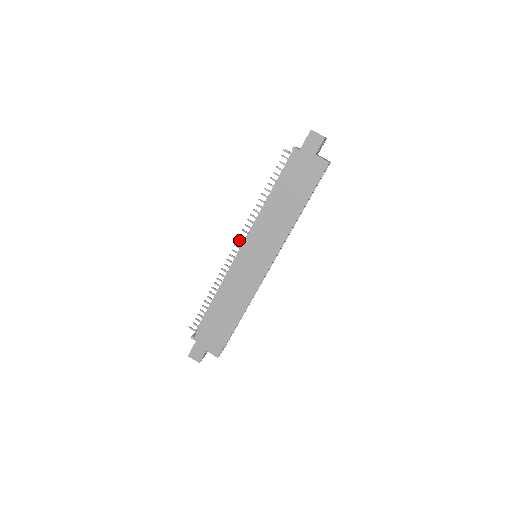
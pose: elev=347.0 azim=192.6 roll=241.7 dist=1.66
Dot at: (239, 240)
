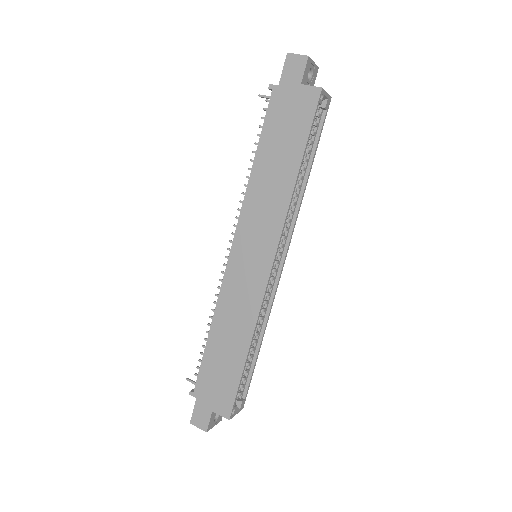
Dot at: (232, 241)
